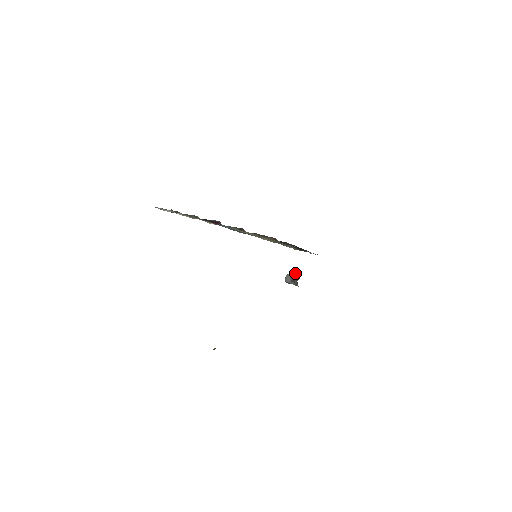
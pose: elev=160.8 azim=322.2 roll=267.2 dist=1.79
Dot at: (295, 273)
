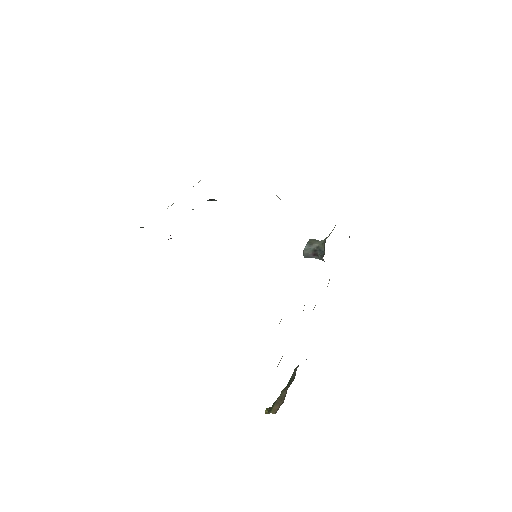
Dot at: (314, 244)
